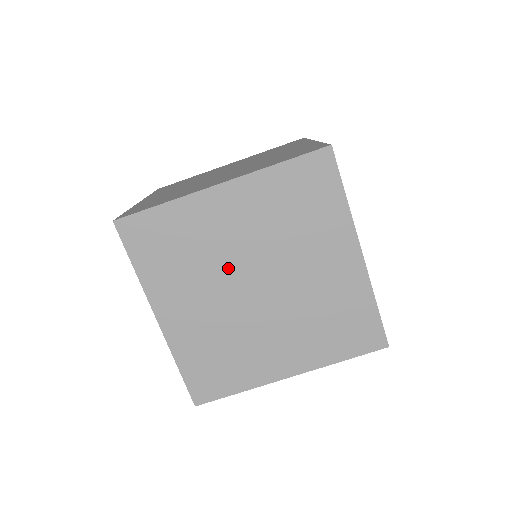
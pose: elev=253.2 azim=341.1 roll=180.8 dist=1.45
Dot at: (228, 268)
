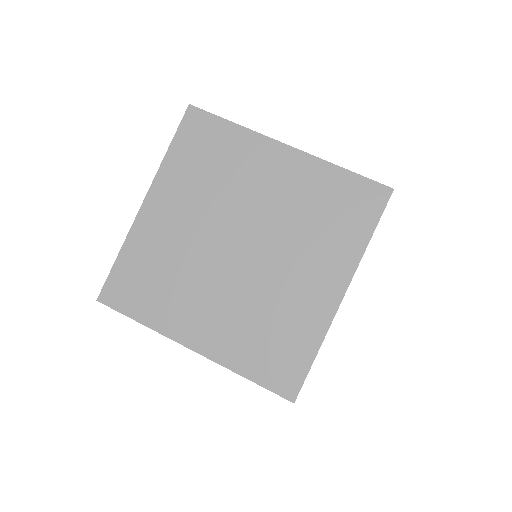
Dot at: (204, 254)
